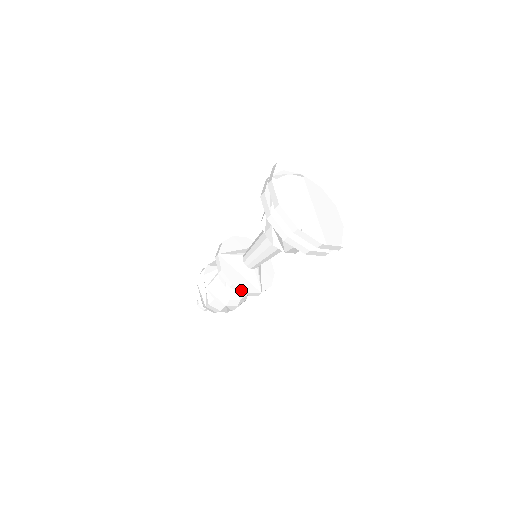
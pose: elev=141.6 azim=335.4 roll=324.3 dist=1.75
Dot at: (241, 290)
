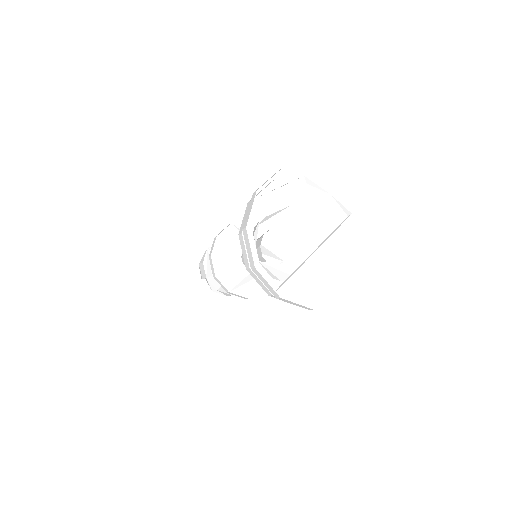
Dot at: (213, 269)
